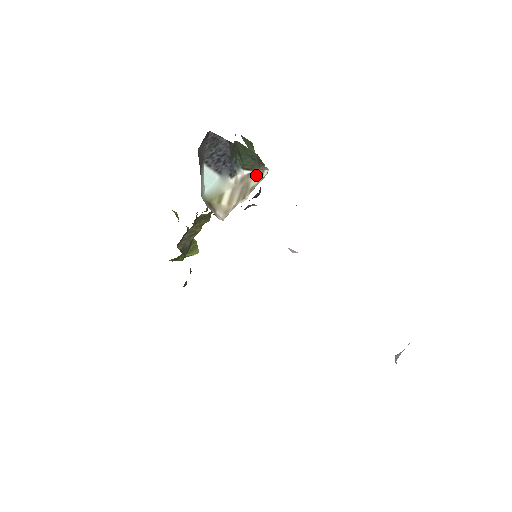
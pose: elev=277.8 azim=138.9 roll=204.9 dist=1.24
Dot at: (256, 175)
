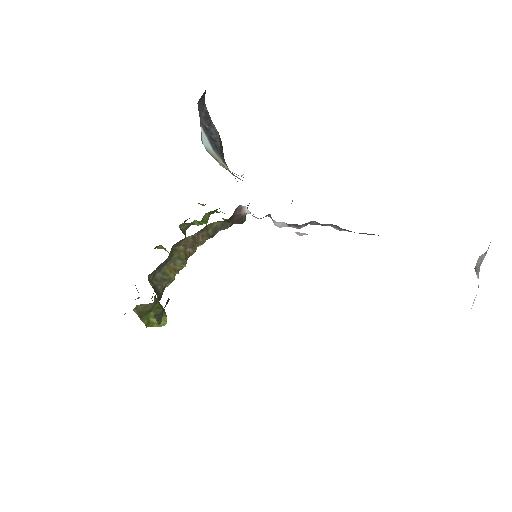
Dot at: occluded
